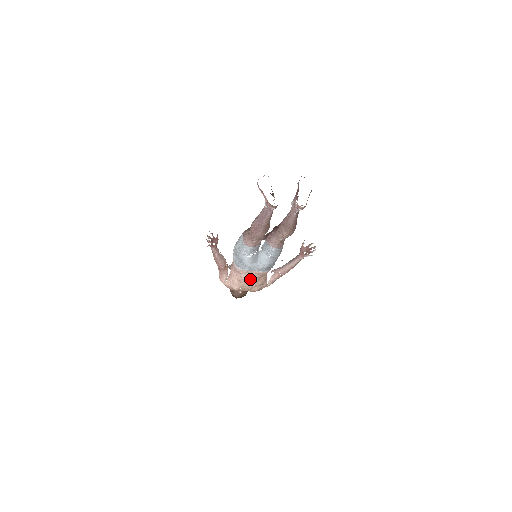
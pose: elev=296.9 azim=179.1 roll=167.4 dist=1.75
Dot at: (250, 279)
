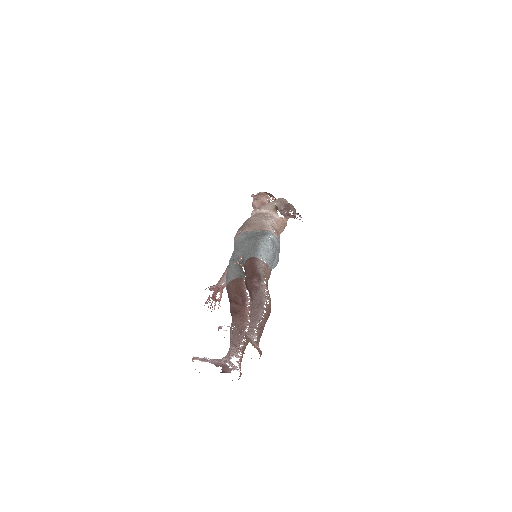
Dot at: occluded
